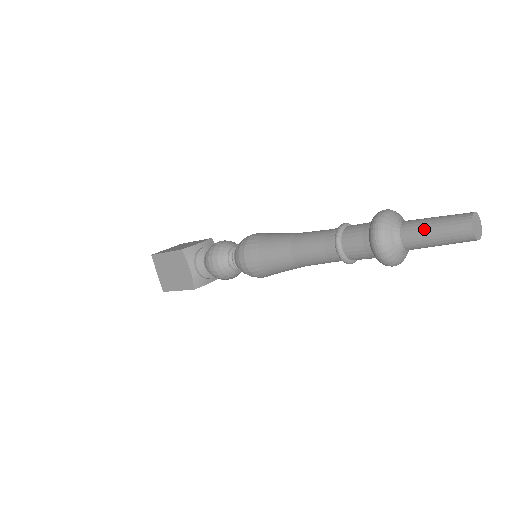
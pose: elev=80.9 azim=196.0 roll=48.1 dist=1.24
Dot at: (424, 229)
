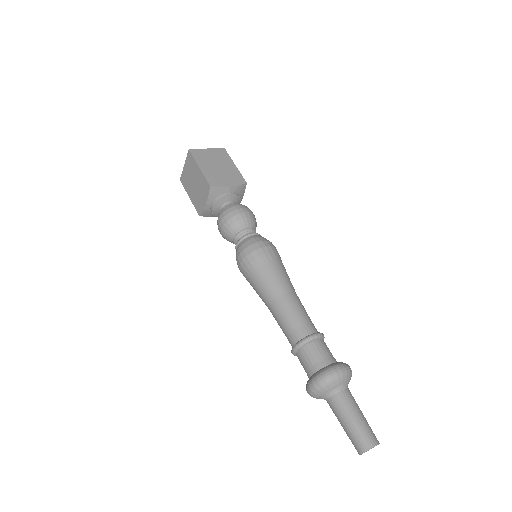
Dot at: (343, 416)
